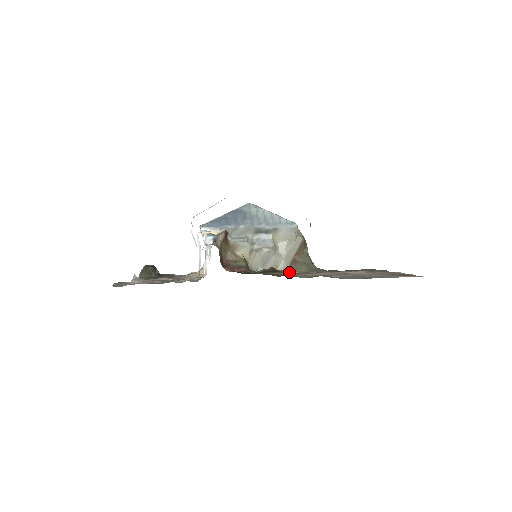
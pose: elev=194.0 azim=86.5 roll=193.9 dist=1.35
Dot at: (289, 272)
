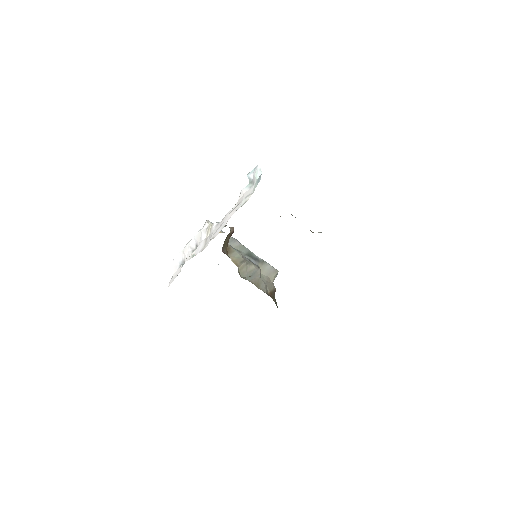
Dot at: occluded
